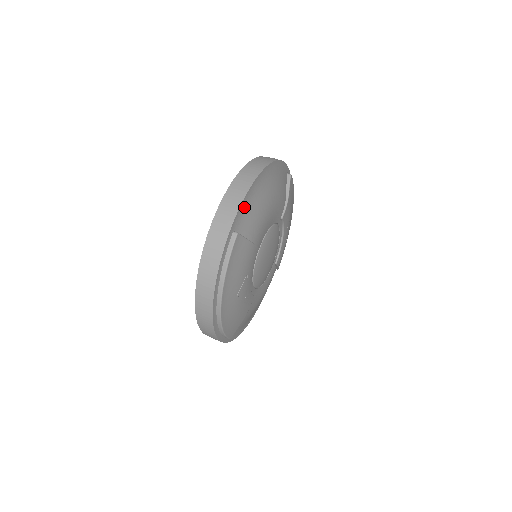
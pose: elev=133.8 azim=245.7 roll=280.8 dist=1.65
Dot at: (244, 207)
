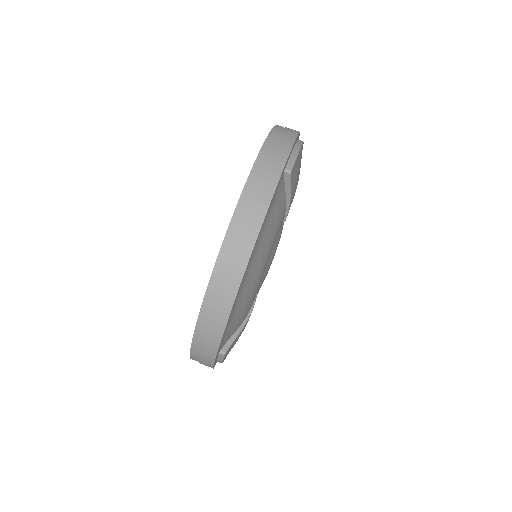
Dot at: (225, 333)
